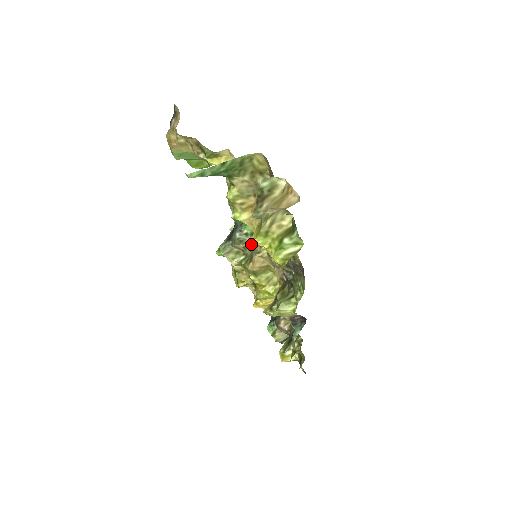
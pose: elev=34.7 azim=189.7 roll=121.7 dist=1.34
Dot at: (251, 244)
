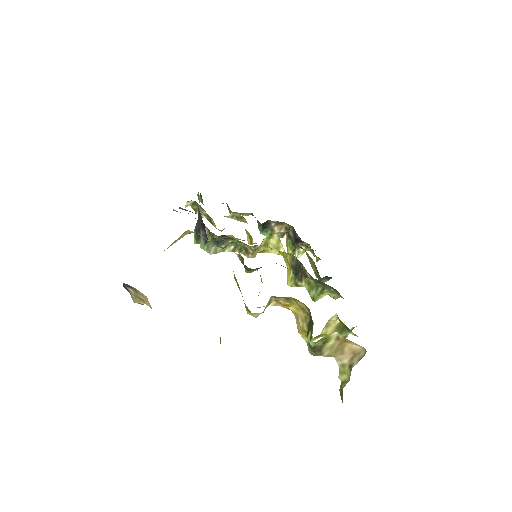
Dot at: occluded
